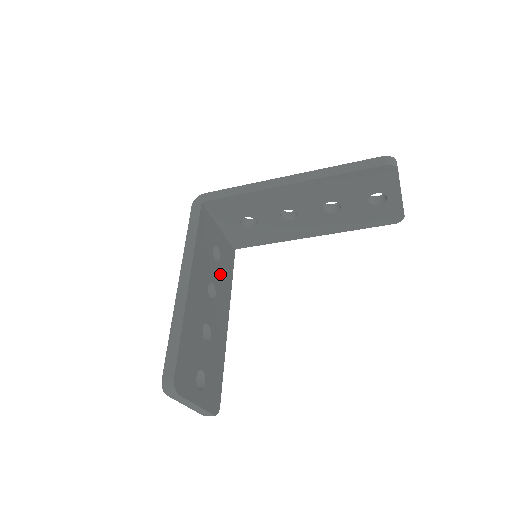
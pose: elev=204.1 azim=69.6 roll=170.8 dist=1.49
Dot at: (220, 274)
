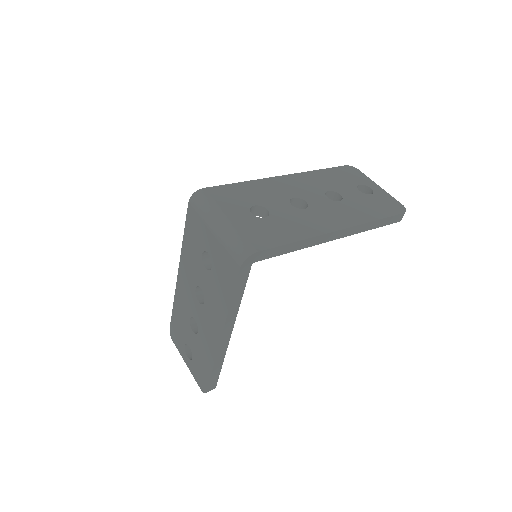
Dot at: occluded
